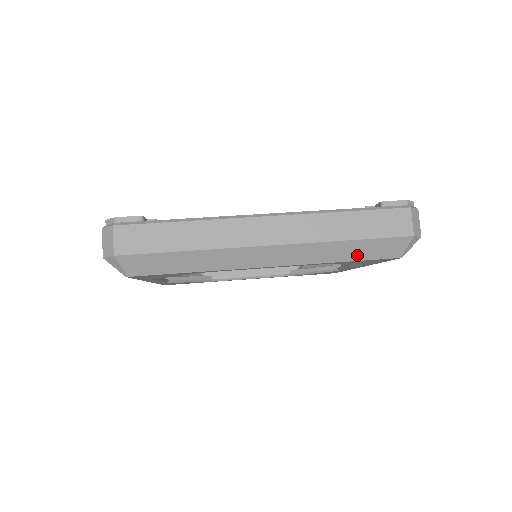
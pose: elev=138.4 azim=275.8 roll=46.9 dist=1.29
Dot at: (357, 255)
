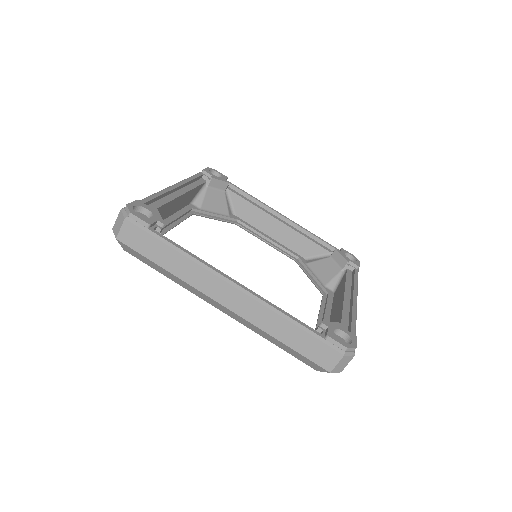
Dot at: (286, 349)
